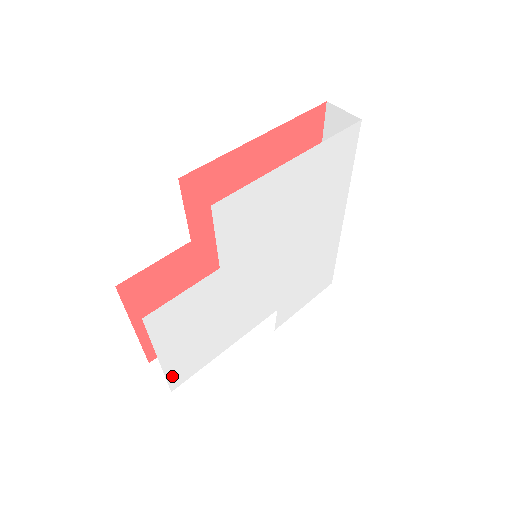
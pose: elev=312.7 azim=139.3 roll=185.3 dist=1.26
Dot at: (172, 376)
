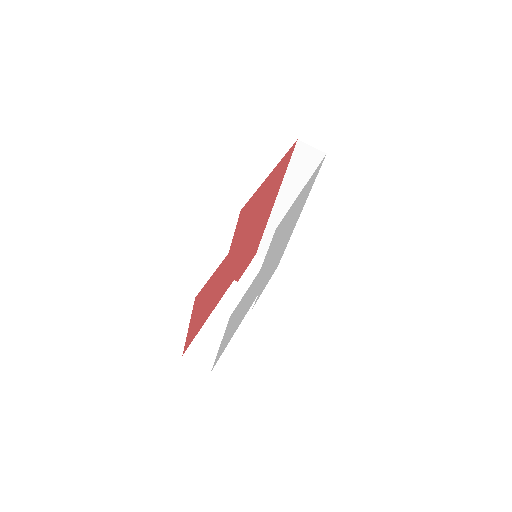
Dot at: (216, 359)
